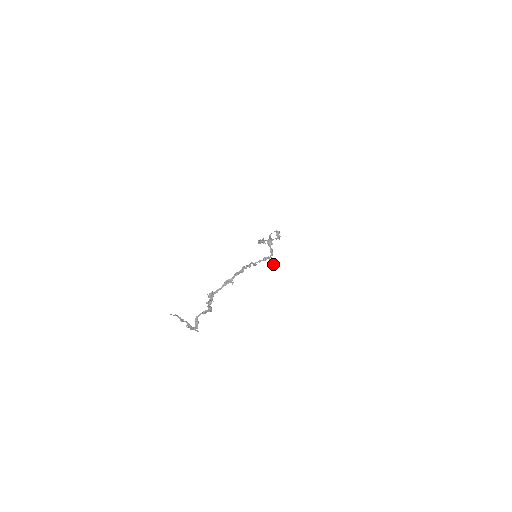
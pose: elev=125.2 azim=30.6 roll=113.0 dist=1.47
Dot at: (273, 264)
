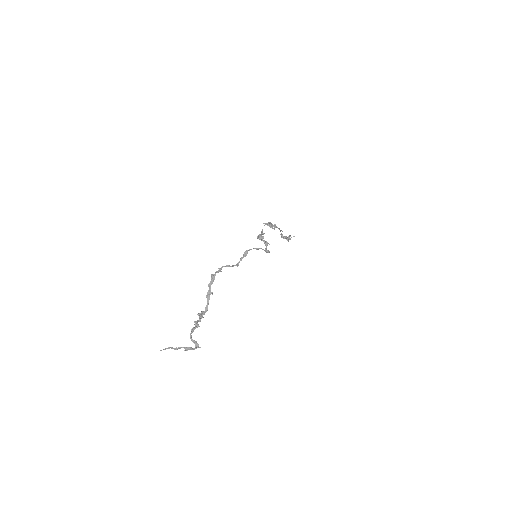
Dot at: (266, 252)
